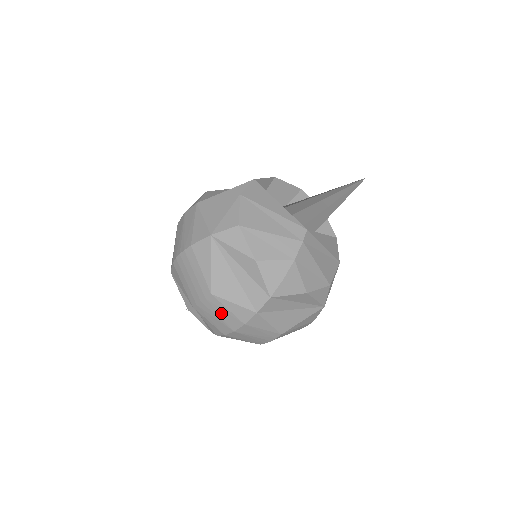
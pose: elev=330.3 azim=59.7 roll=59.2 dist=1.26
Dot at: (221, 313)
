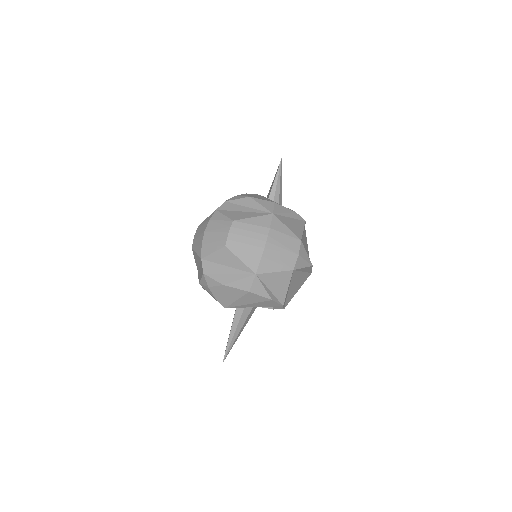
Dot at: (201, 229)
